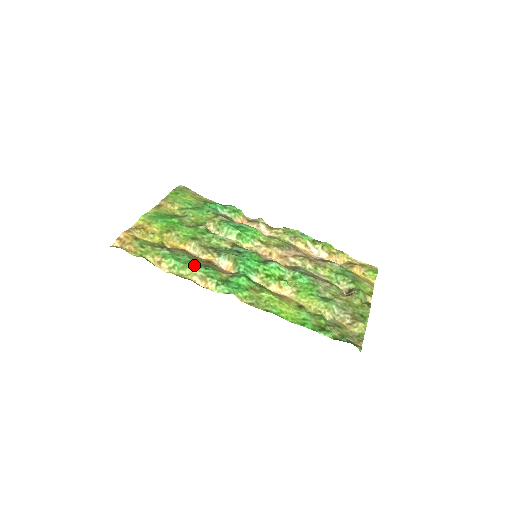
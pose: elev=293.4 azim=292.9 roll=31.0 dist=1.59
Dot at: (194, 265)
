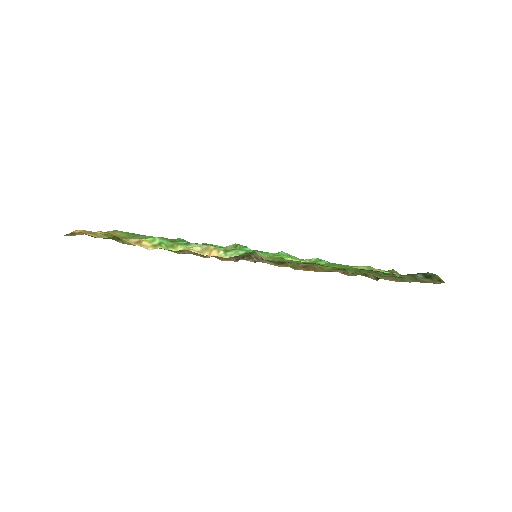
Dot at: (187, 242)
